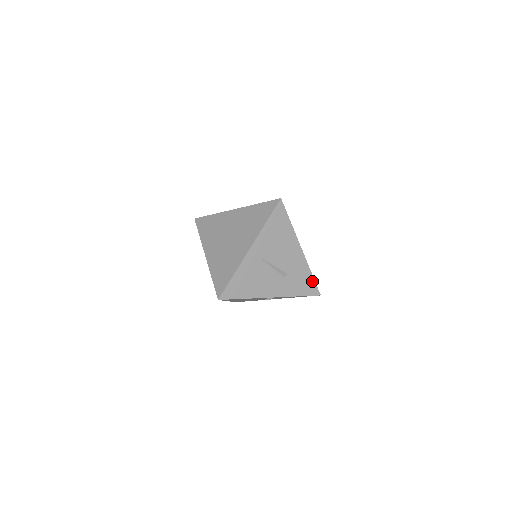
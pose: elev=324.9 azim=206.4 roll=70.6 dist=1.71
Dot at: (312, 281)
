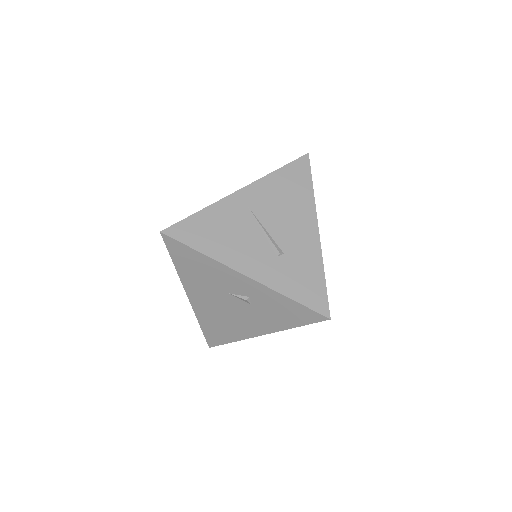
Dot at: (322, 287)
